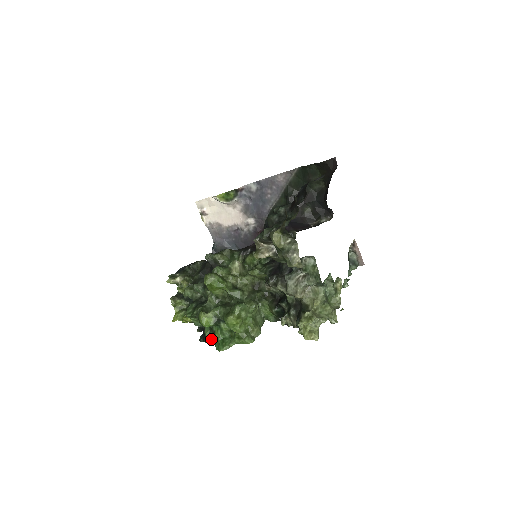
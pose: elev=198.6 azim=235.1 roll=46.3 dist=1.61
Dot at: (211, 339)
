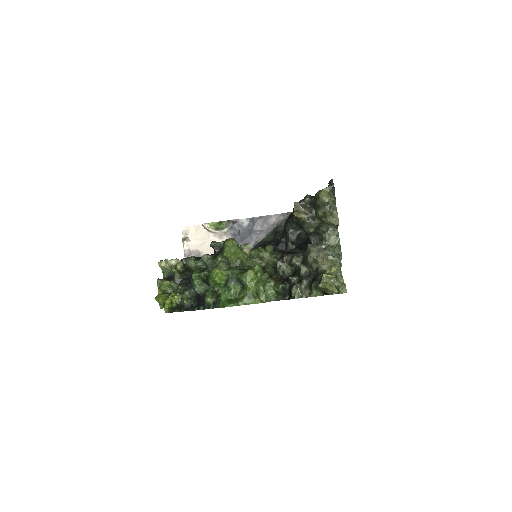
Dot at: (212, 303)
